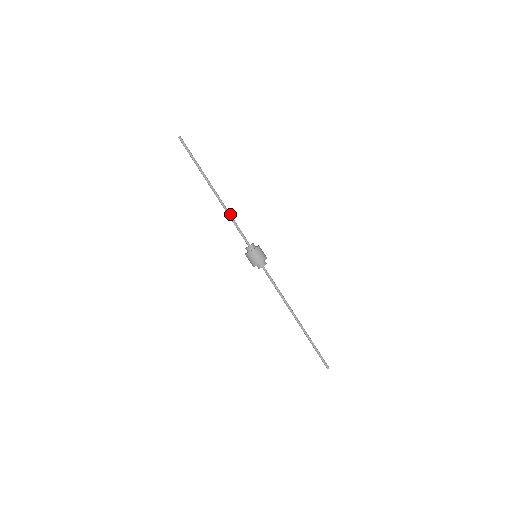
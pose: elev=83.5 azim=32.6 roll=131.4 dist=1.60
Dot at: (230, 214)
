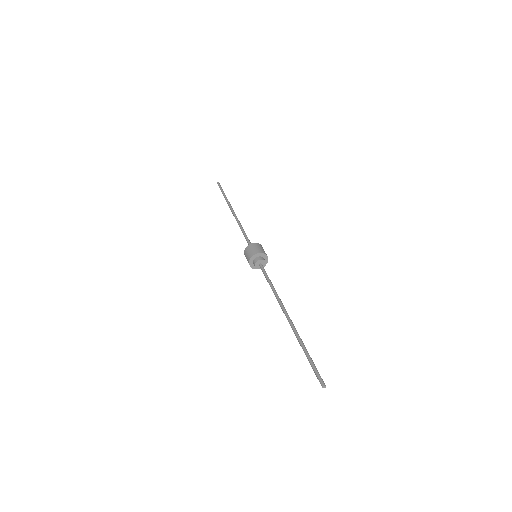
Dot at: (241, 225)
